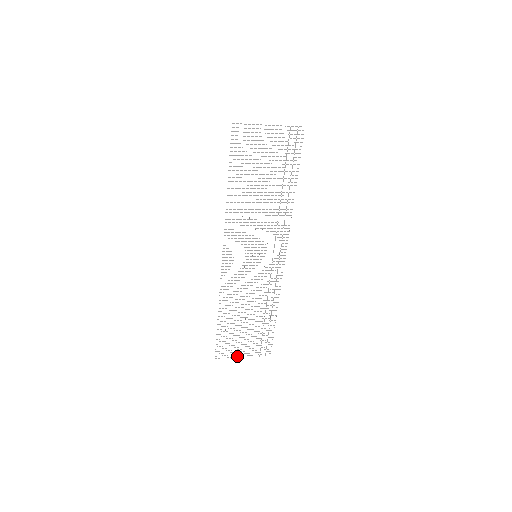
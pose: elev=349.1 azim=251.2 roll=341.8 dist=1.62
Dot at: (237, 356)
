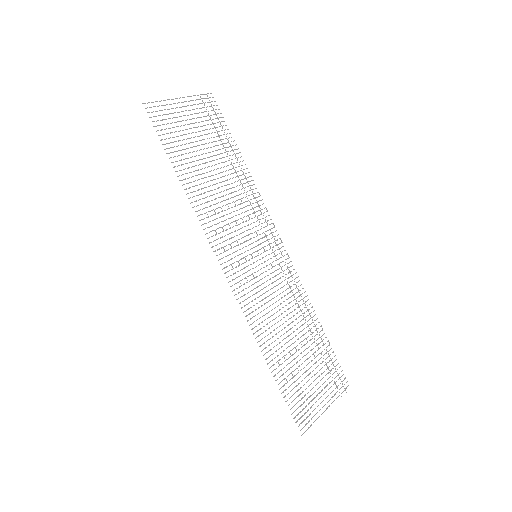
Dot at: occluded
